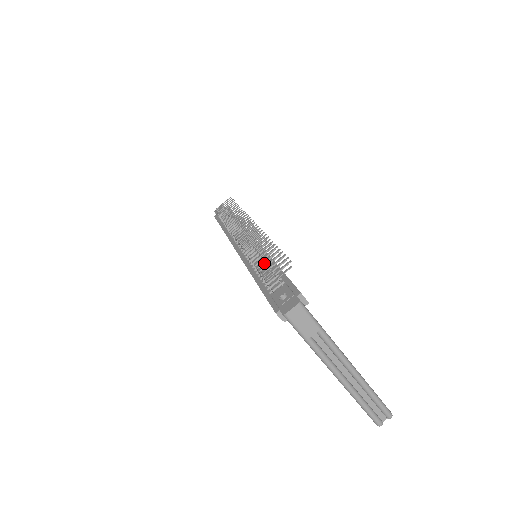
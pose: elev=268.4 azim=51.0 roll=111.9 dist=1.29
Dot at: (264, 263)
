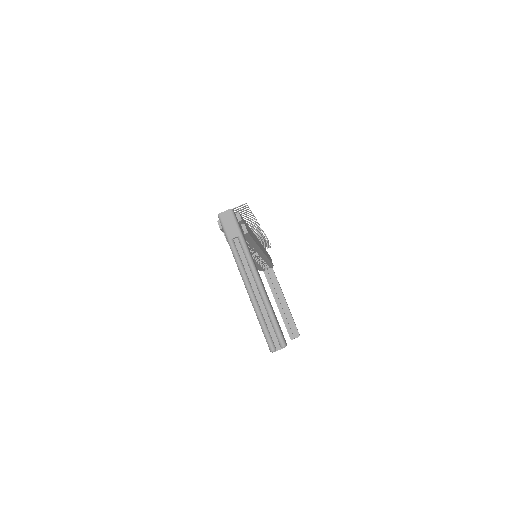
Dot at: occluded
